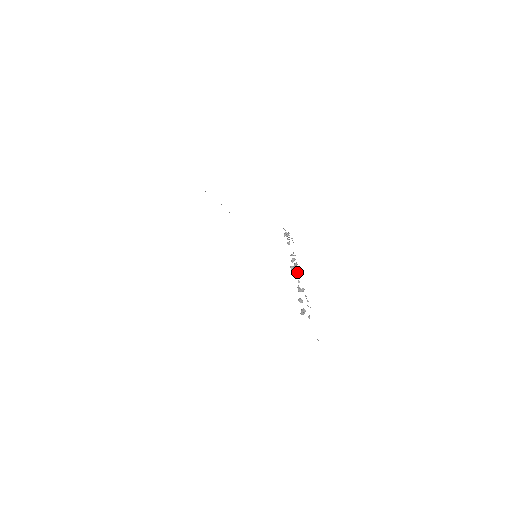
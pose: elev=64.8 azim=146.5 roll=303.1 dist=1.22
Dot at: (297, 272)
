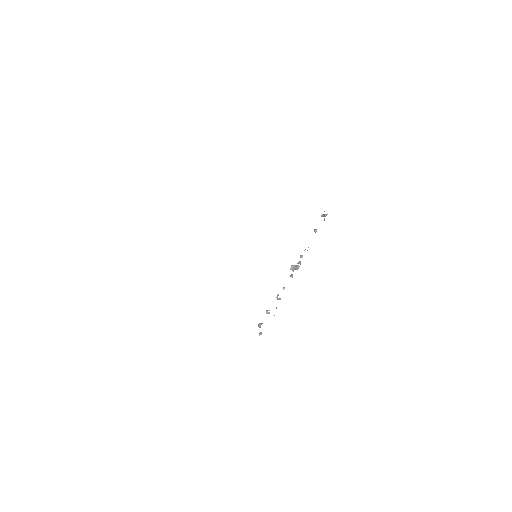
Dot at: (292, 275)
